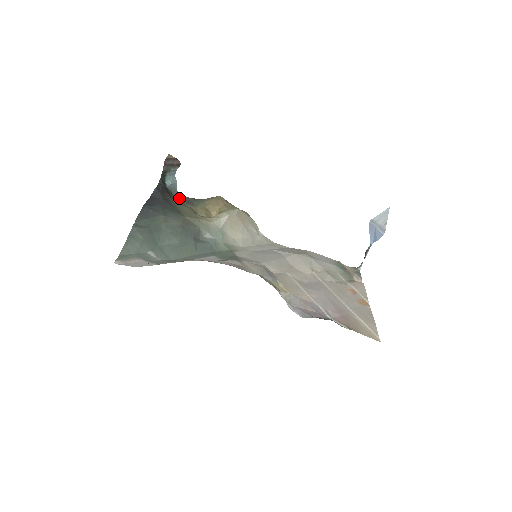
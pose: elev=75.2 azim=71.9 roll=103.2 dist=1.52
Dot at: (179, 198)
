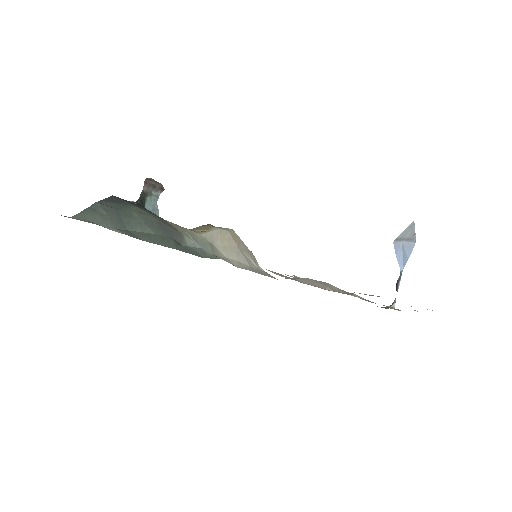
Dot at: occluded
